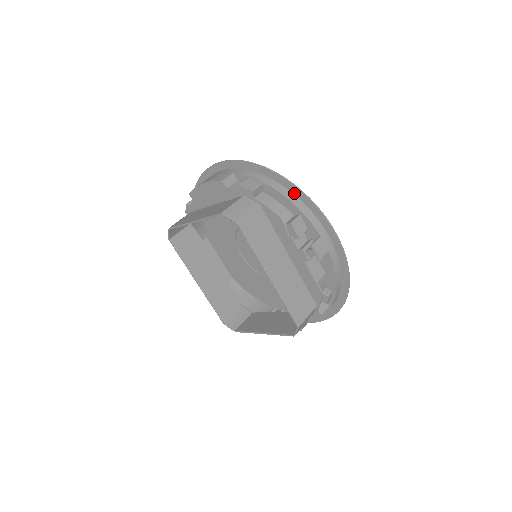
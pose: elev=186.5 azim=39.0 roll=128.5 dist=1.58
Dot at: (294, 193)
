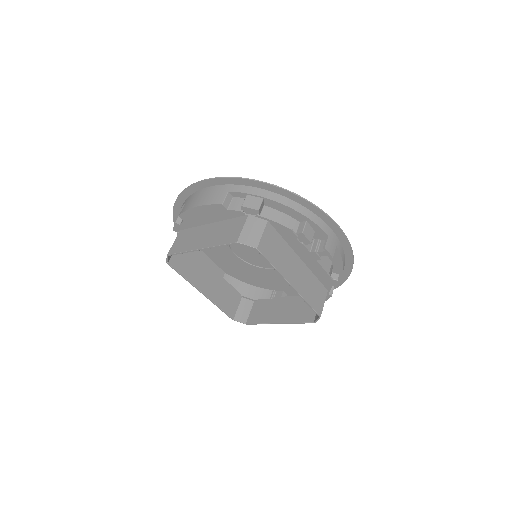
Dot at: (296, 201)
